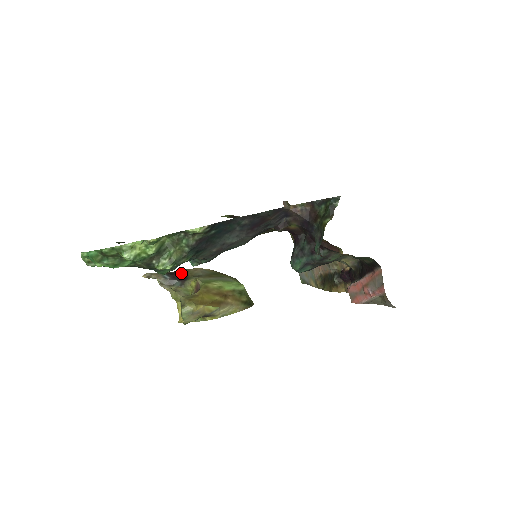
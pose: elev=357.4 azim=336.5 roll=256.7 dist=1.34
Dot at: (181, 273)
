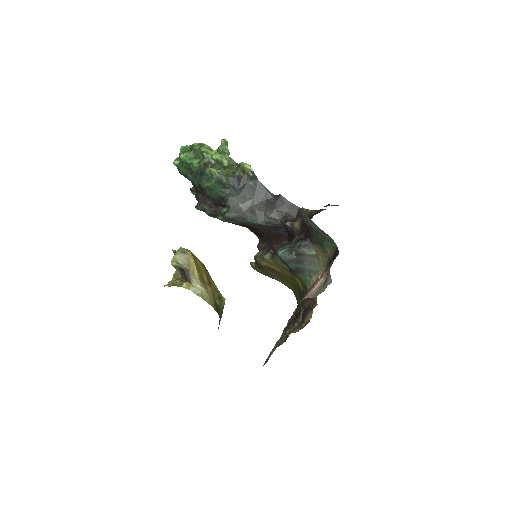
Dot at: occluded
